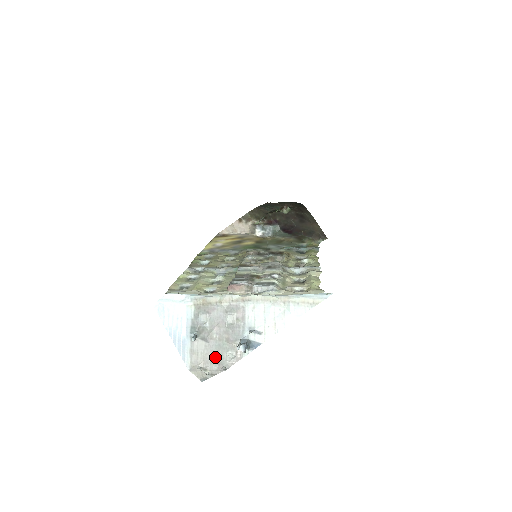
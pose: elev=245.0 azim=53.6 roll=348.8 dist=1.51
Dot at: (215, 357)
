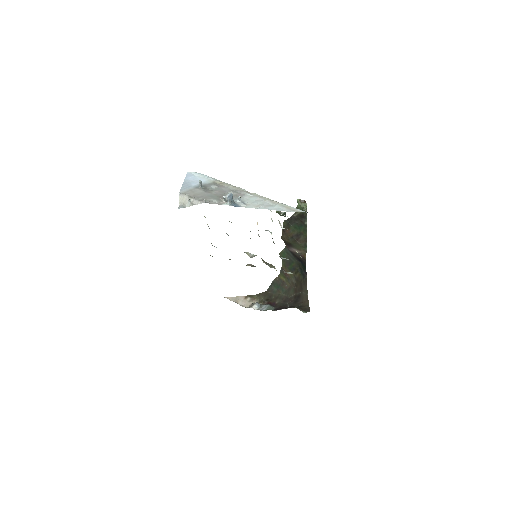
Dot at: (203, 197)
